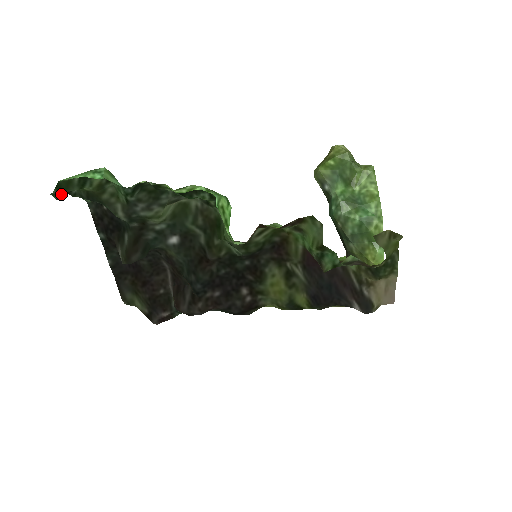
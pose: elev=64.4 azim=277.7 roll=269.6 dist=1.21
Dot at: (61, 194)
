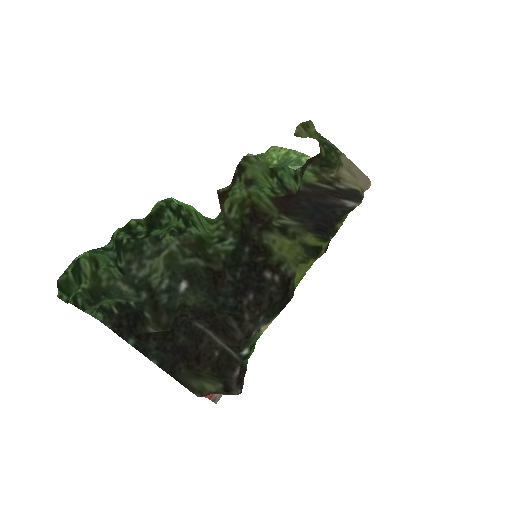
Dot at: (67, 295)
